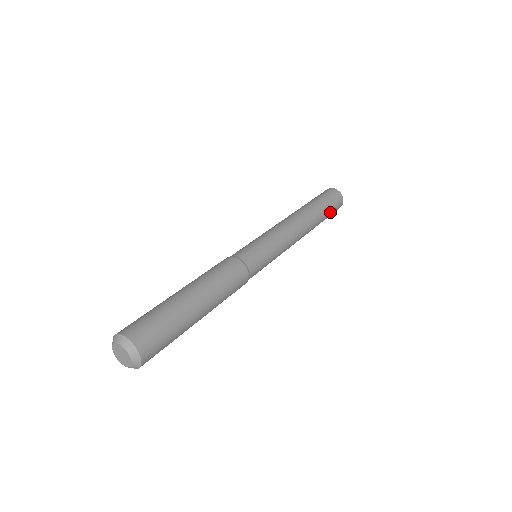
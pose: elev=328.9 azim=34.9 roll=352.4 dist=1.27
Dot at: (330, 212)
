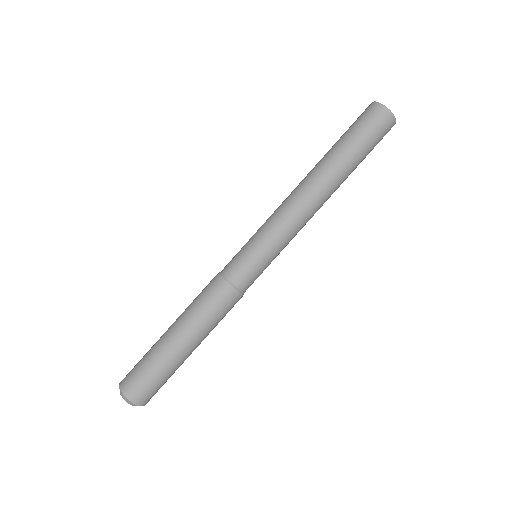
Dot at: occluded
